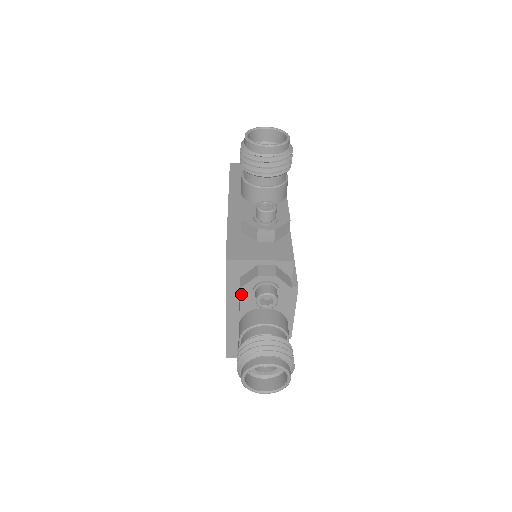
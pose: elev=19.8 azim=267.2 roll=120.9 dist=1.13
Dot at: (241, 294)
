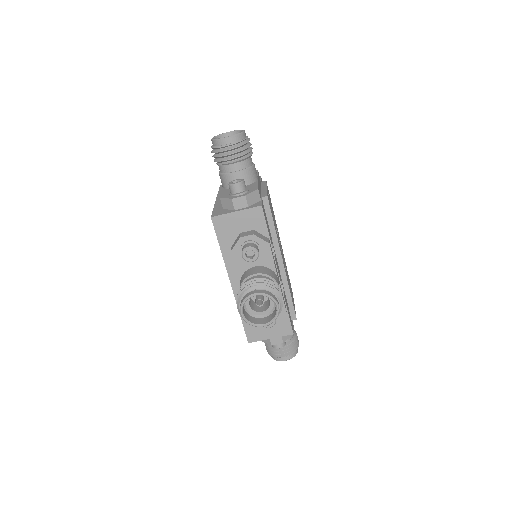
Dot at: occluded
